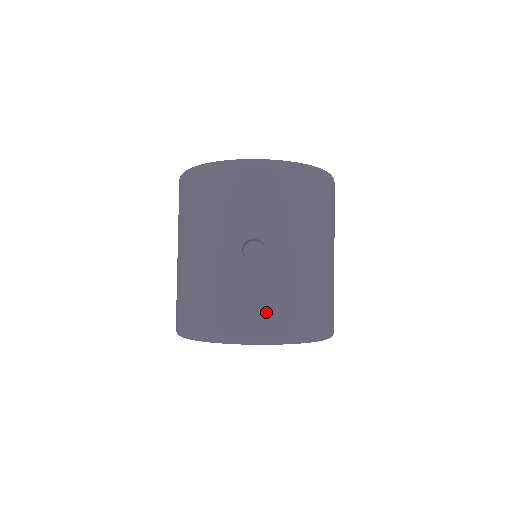
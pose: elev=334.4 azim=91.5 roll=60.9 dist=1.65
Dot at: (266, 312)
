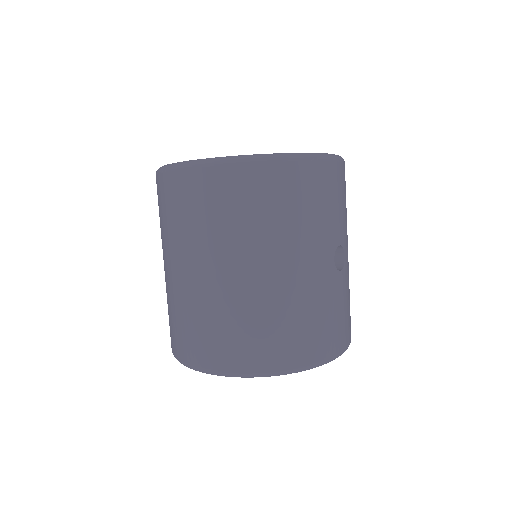
Dot at: (347, 319)
